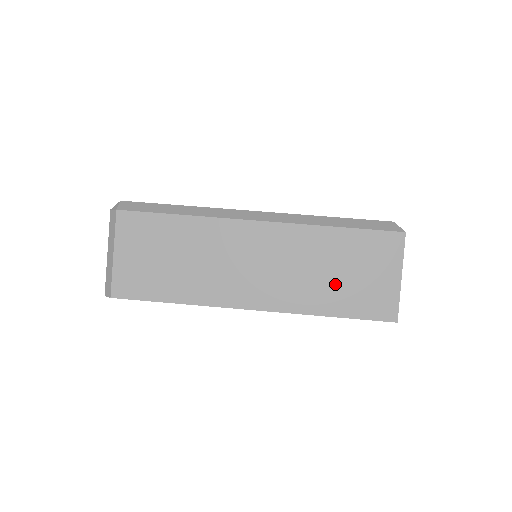
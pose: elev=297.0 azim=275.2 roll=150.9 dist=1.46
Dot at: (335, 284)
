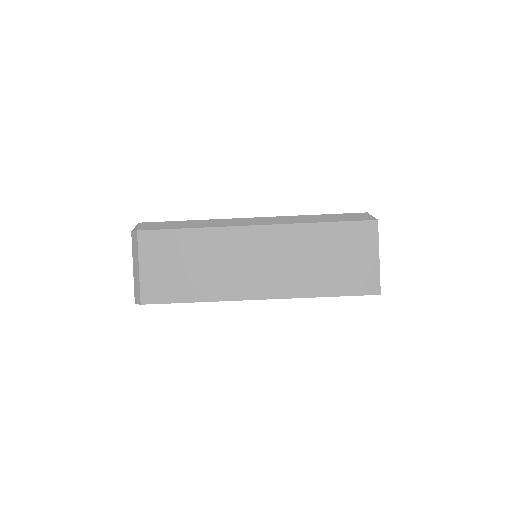
Dot at: (326, 269)
